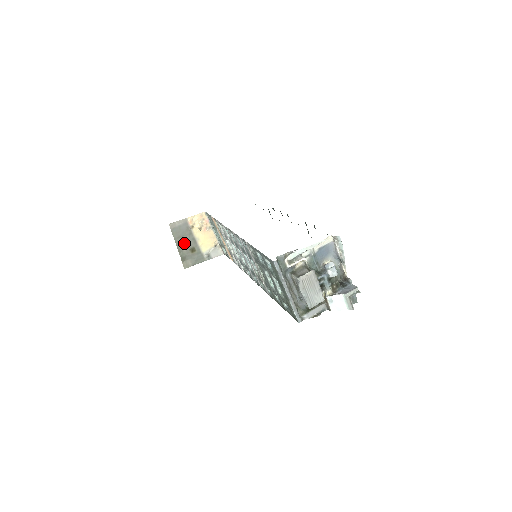
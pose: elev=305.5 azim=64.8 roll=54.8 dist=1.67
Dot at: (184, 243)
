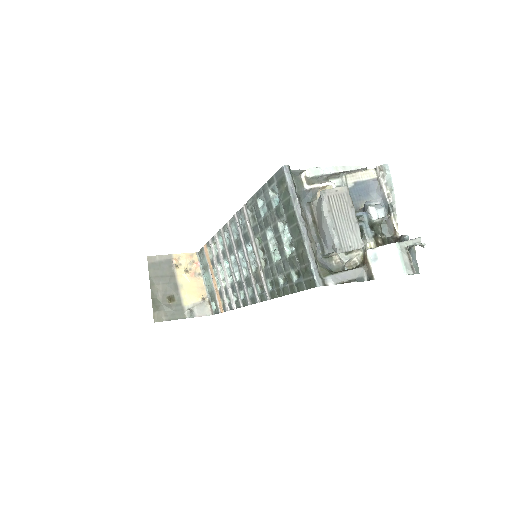
Dot at: (161, 286)
